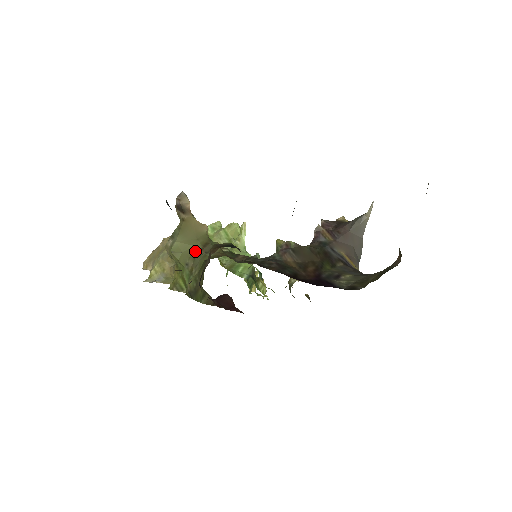
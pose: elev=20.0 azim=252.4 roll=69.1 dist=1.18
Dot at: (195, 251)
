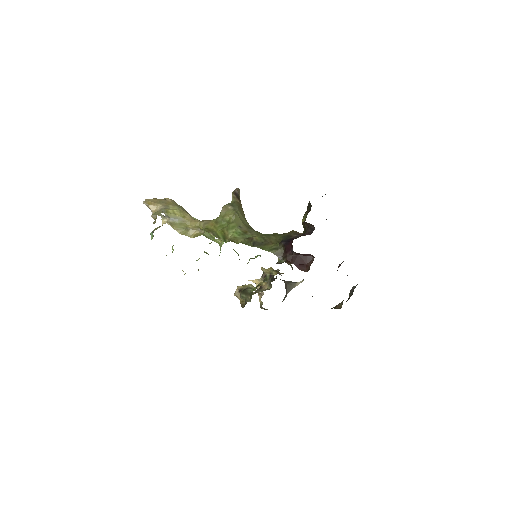
Dot at: (248, 224)
